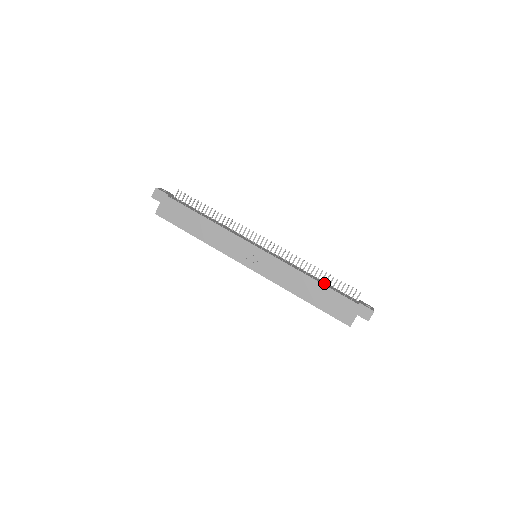
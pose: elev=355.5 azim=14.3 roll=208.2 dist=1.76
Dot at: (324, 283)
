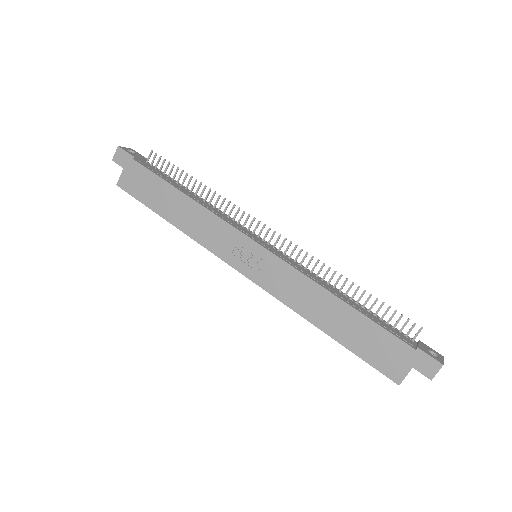
Dot at: (360, 308)
